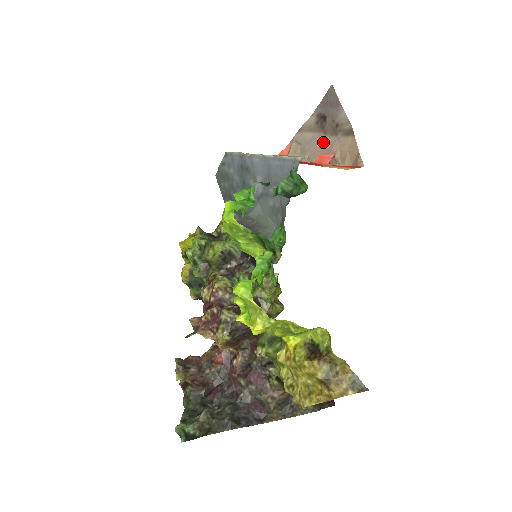
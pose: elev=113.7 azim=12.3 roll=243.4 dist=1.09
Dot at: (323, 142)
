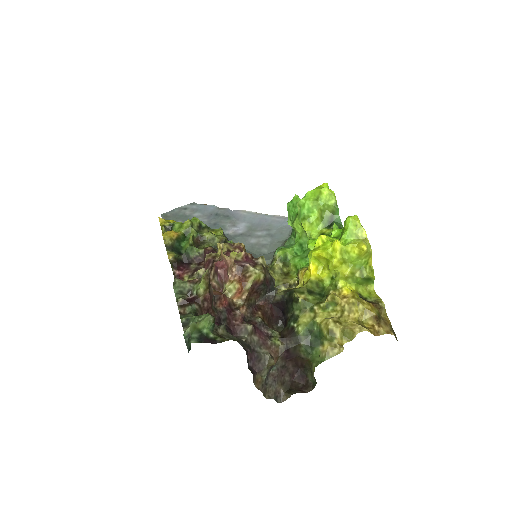
Dot at: occluded
